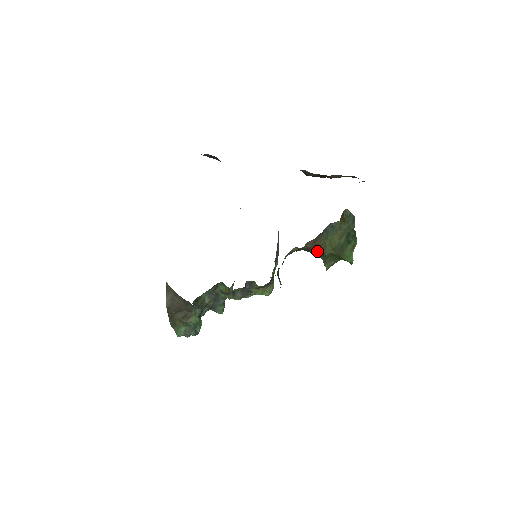
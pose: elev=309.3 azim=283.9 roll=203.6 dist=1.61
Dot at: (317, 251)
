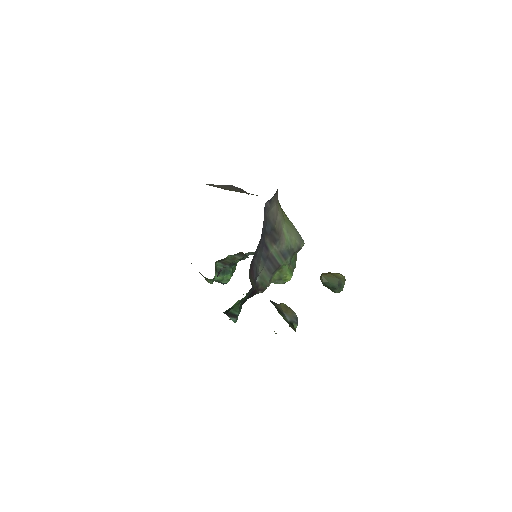
Dot at: occluded
